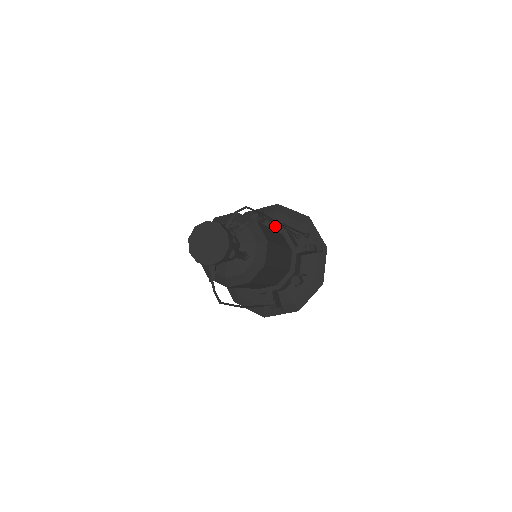
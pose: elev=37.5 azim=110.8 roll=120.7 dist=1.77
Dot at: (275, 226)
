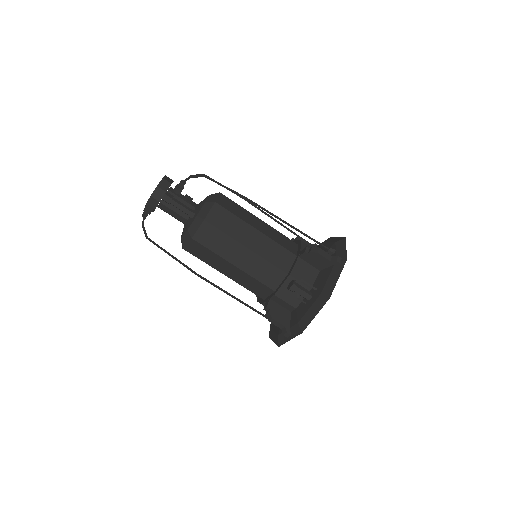
Dot at: (297, 240)
